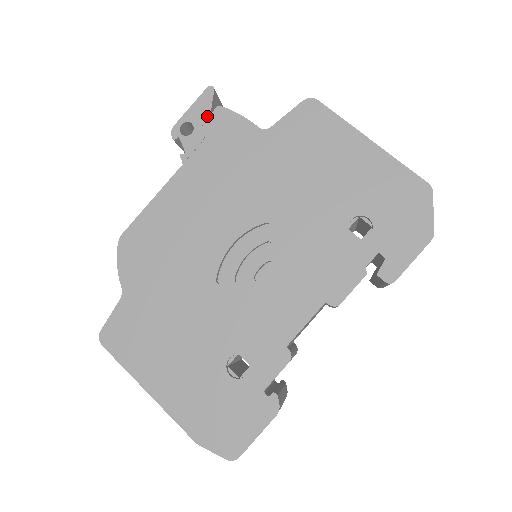
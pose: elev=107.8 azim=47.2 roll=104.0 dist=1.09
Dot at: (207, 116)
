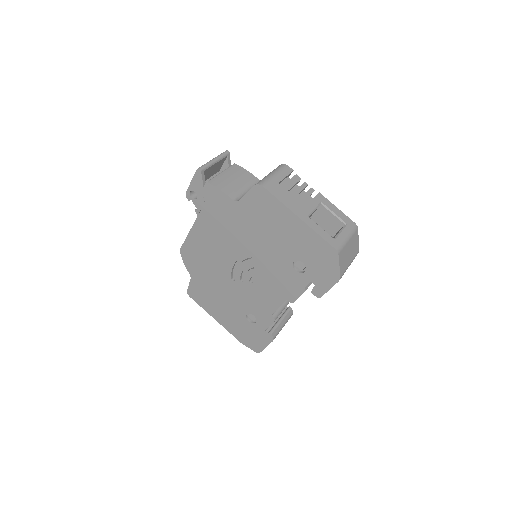
Dot at: (202, 188)
